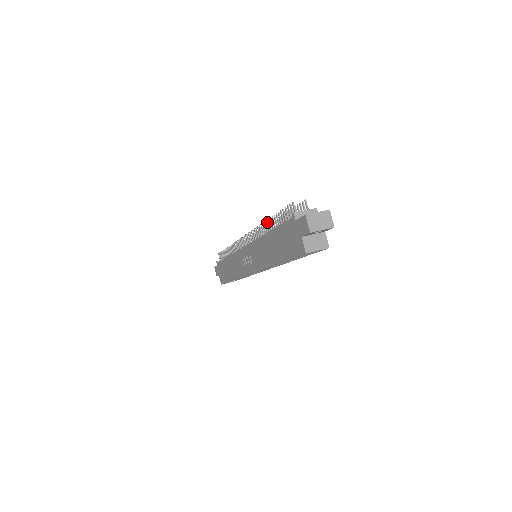
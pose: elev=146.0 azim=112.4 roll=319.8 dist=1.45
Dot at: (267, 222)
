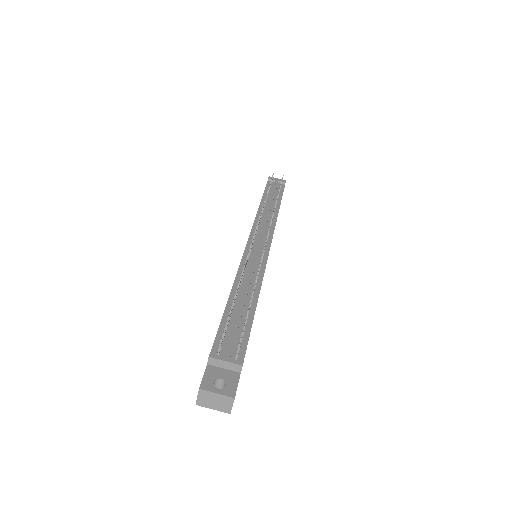
Dot at: occluded
